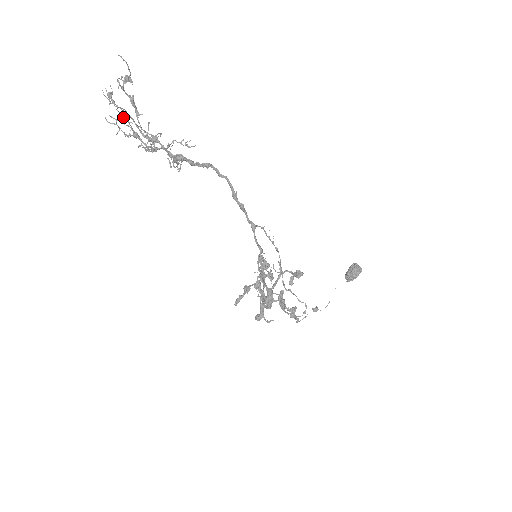
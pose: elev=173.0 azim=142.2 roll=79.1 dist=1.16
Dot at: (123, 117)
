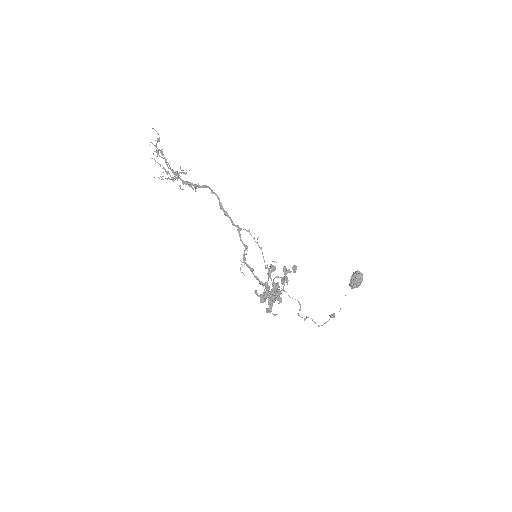
Dot at: occluded
